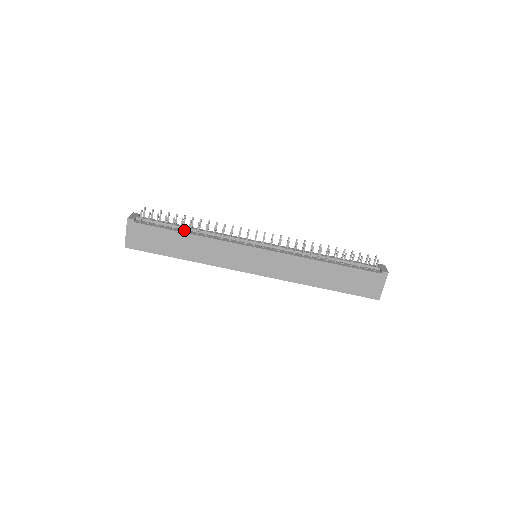
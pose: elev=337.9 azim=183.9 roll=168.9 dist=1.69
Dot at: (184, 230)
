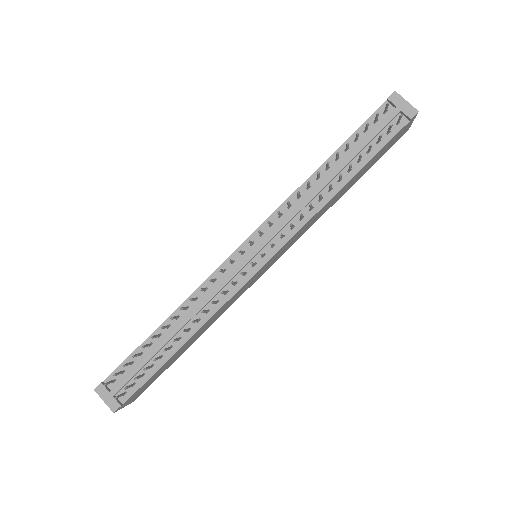
Dot at: (172, 344)
